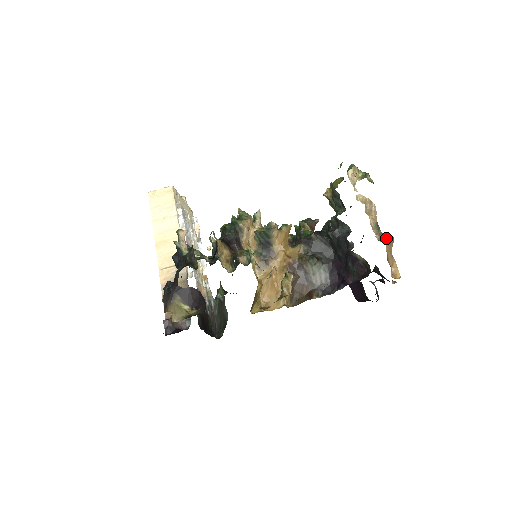
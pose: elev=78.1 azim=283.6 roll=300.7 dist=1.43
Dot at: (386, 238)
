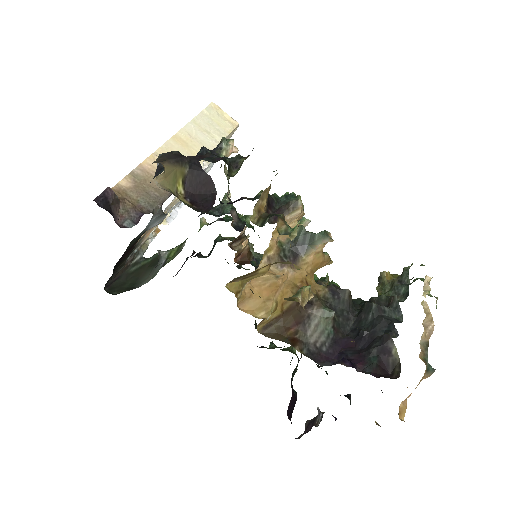
Dot at: (429, 364)
